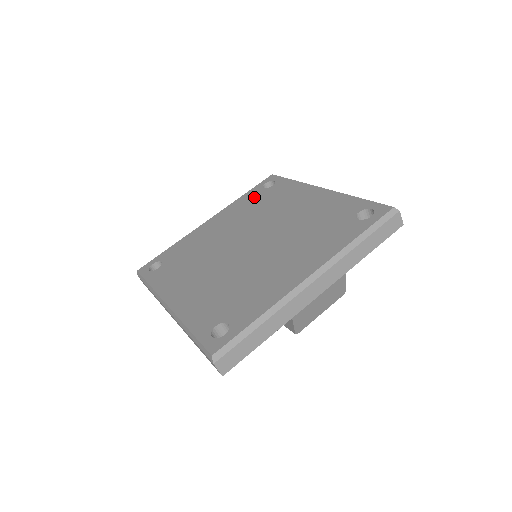
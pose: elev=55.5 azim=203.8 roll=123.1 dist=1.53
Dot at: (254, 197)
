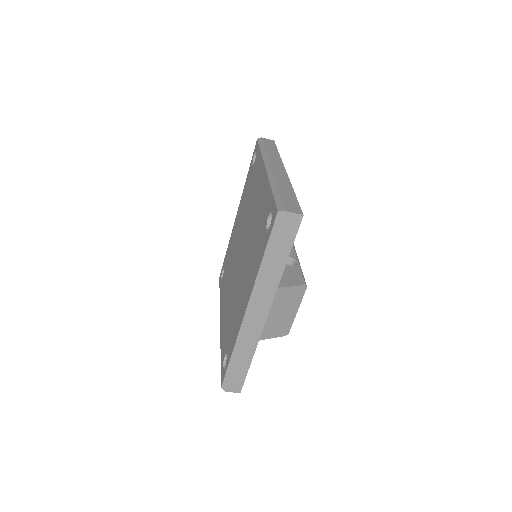
Dot at: (248, 181)
